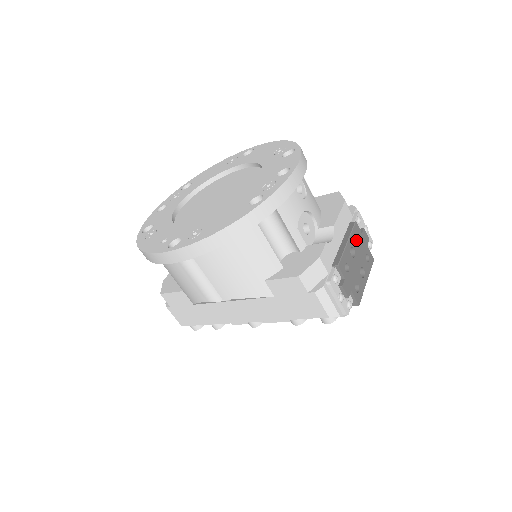
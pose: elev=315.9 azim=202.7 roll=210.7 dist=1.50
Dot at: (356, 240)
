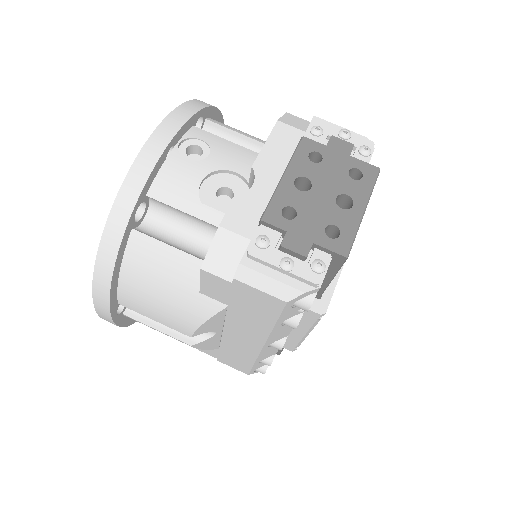
Dot at: (310, 162)
